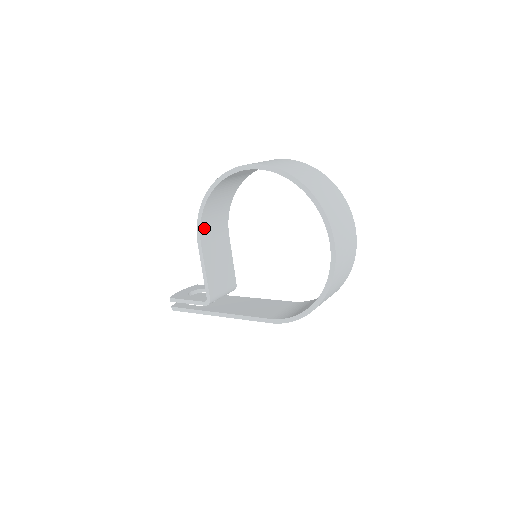
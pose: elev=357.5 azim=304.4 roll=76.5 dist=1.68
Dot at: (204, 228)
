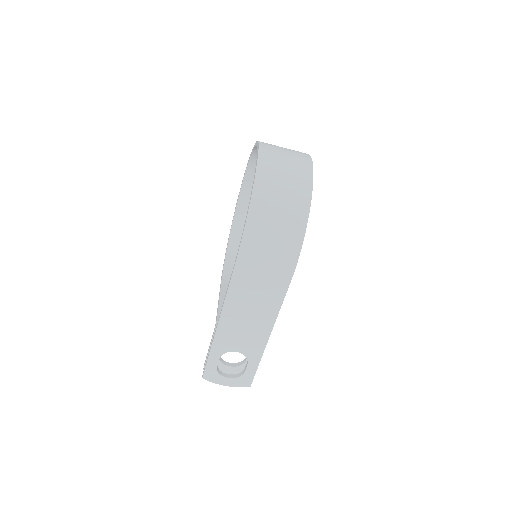
Dot at: (229, 271)
